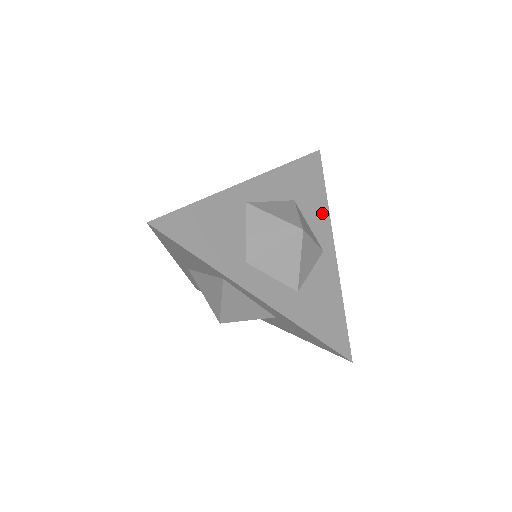
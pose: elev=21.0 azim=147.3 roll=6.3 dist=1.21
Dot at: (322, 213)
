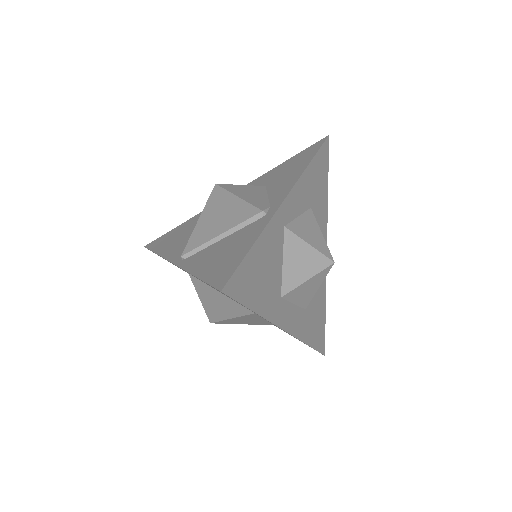
Dot at: (324, 214)
